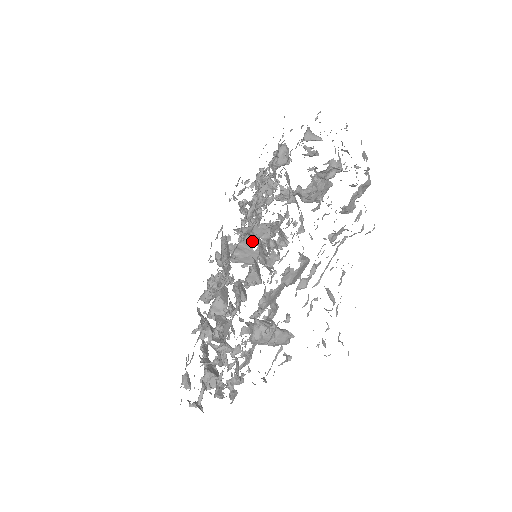
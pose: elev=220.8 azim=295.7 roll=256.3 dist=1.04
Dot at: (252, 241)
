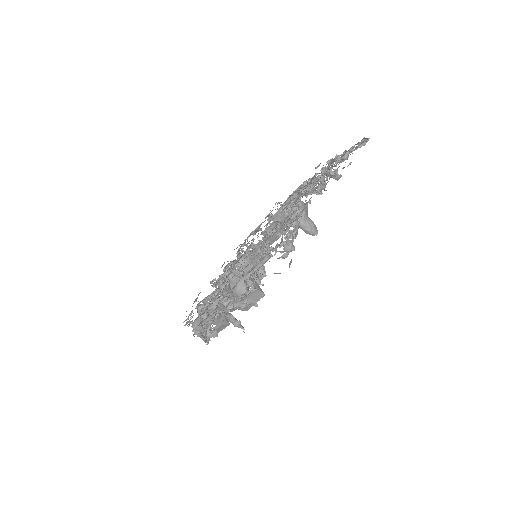
Dot at: occluded
